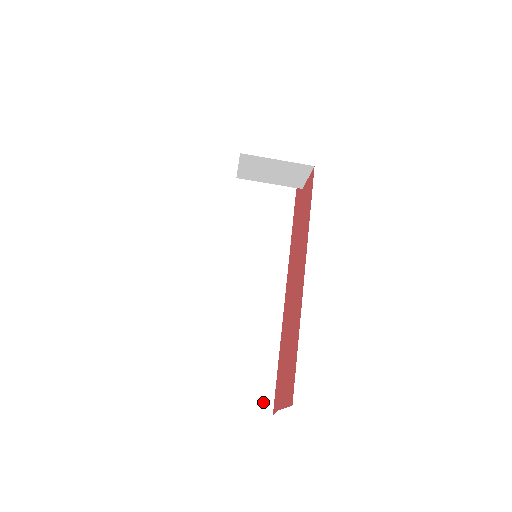
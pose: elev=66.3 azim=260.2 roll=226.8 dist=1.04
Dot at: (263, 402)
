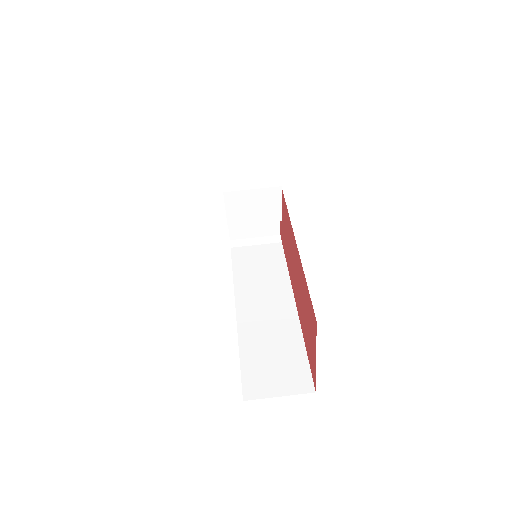
Dot at: (303, 384)
